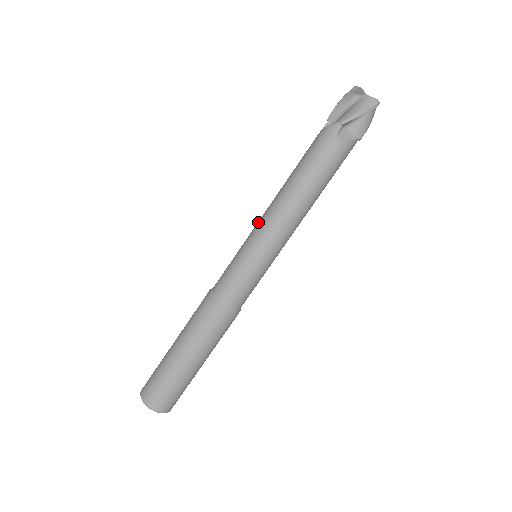
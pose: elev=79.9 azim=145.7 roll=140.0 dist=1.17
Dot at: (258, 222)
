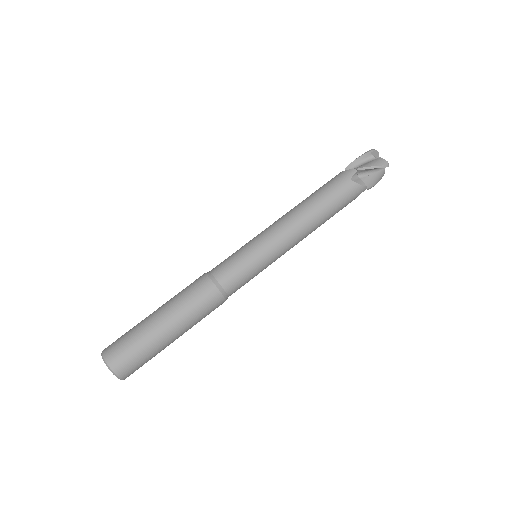
Dot at: occluded
